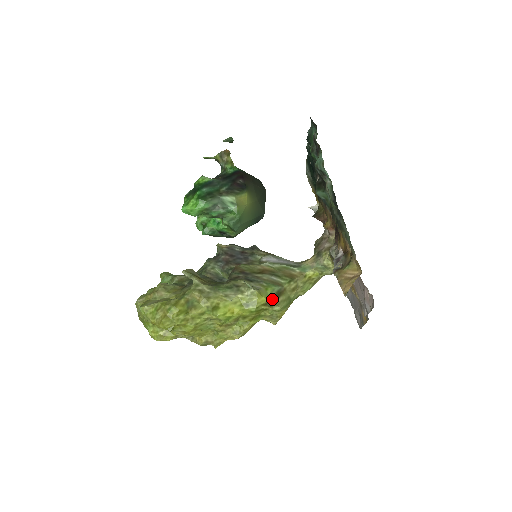
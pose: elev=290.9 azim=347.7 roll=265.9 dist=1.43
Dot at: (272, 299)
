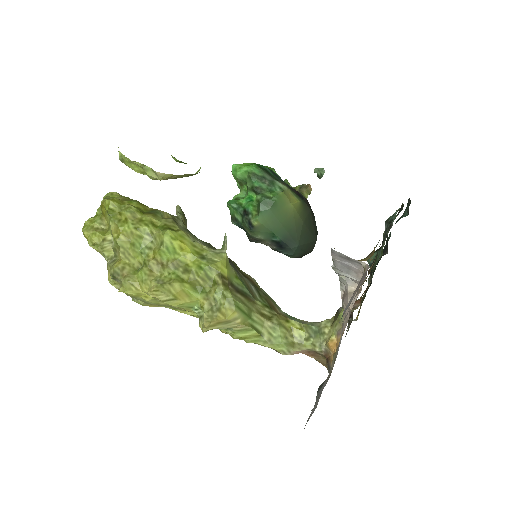
Dot at: (233, 285)
